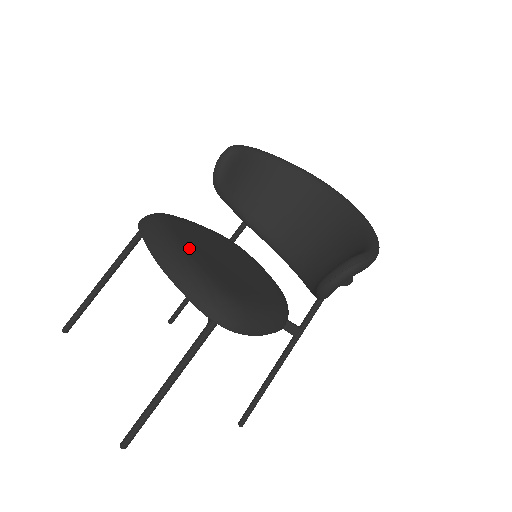
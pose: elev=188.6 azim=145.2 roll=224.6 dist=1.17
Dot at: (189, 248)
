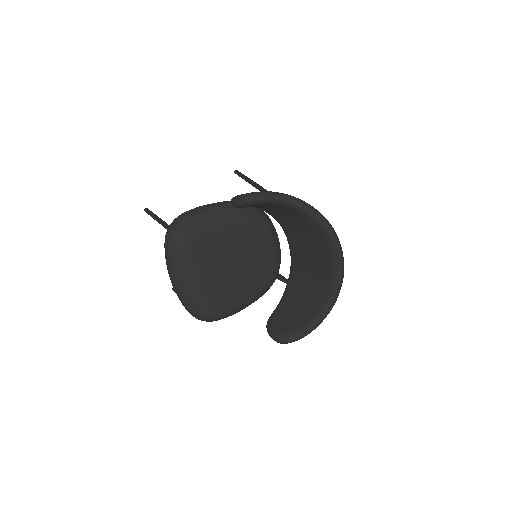
Dot at: (192, 274)
